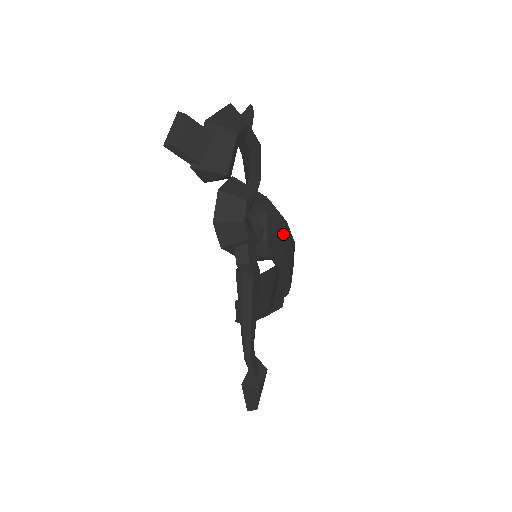
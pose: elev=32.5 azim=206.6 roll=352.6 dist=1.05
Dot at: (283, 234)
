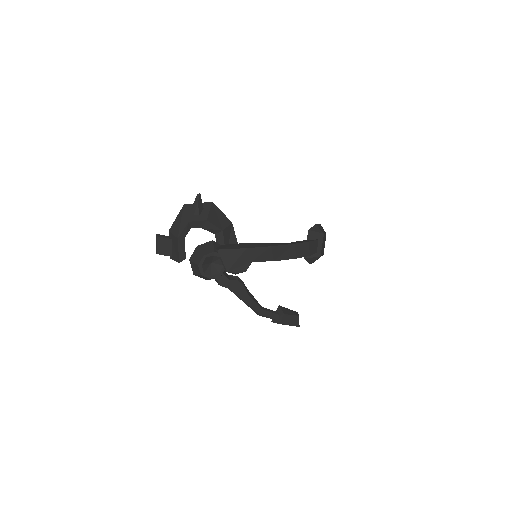
Dot at: (247, 256)
